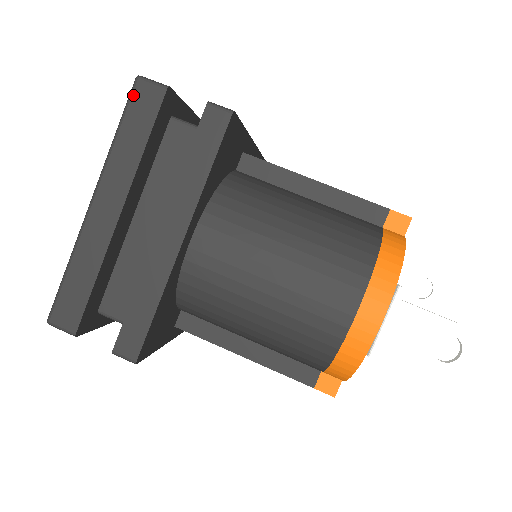
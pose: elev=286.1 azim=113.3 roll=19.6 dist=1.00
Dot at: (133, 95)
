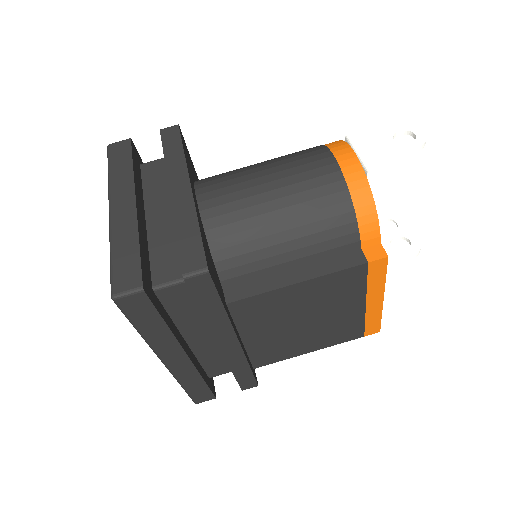
Dot at: (110, 152)
